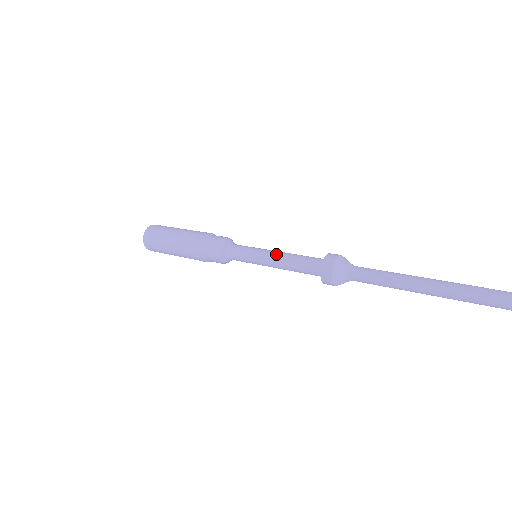
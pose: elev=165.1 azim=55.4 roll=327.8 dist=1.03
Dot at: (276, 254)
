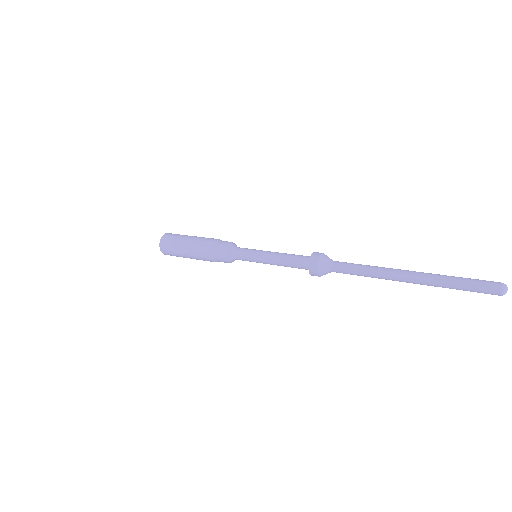
Dot at: (272, 255)
